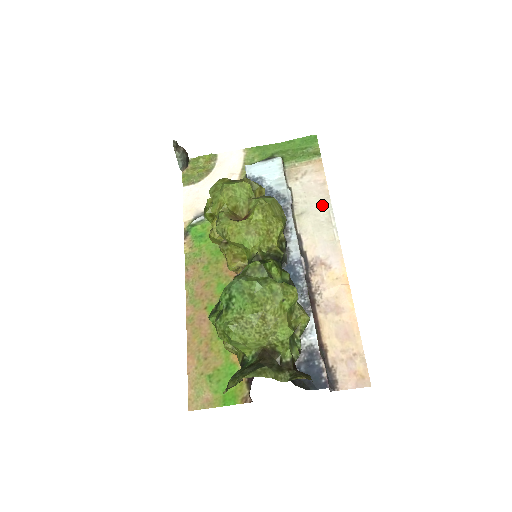
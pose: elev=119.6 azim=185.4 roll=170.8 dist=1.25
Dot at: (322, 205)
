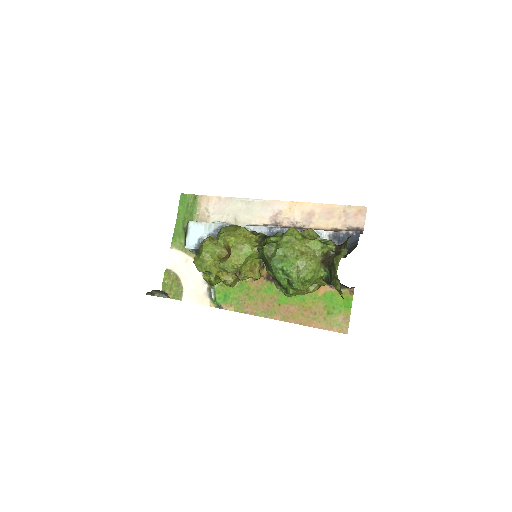
Dot at: (235, 204)
